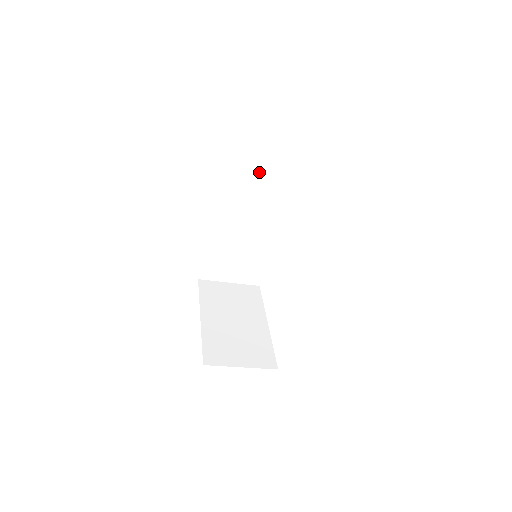
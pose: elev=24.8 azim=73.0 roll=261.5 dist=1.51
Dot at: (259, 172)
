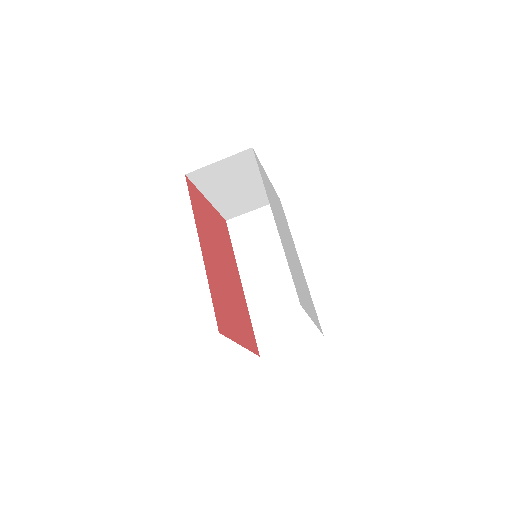
Dot at: (257, 234)
